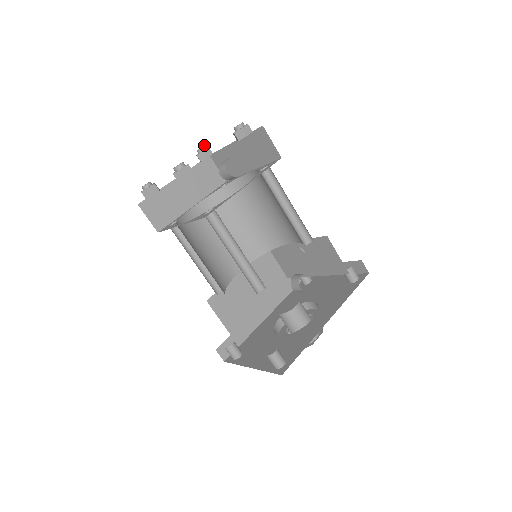
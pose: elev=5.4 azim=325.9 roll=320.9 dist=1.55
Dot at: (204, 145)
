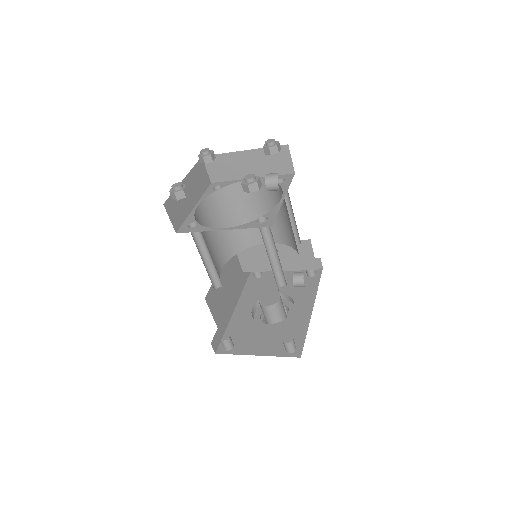
Dot at: (208, 148)
